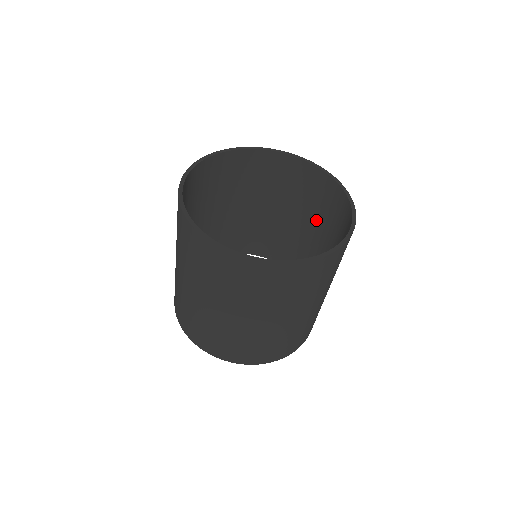
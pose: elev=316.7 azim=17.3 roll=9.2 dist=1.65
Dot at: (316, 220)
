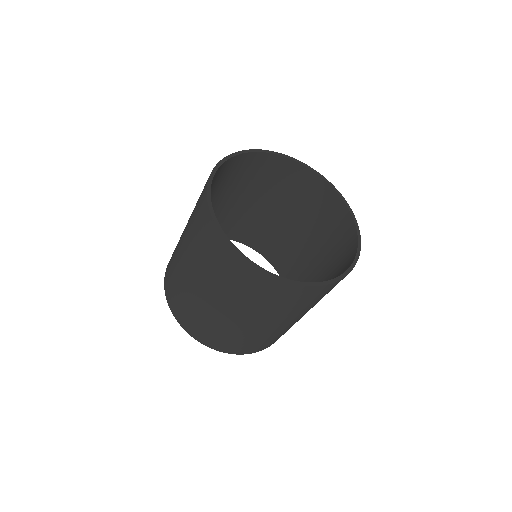
Dot at: (328, 266)
